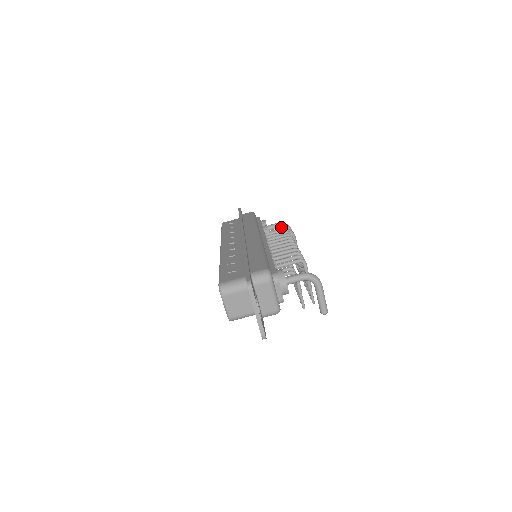
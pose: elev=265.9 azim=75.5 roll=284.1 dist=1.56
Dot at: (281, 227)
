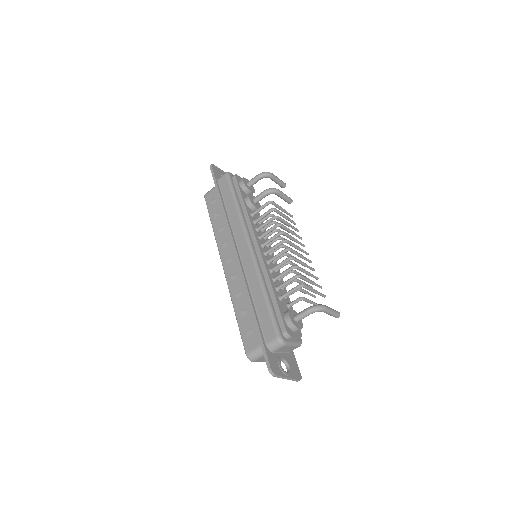
Dot at: occluded
